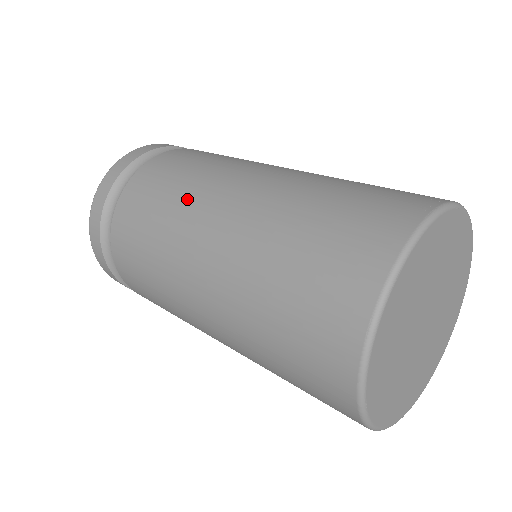
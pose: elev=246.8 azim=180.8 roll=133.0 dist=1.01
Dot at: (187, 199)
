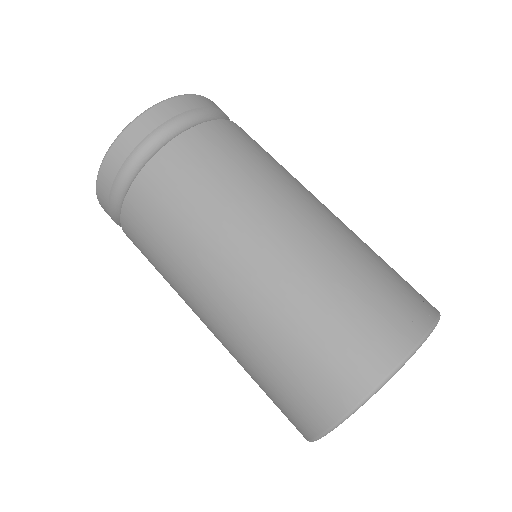
Dot at: (239, 200)
